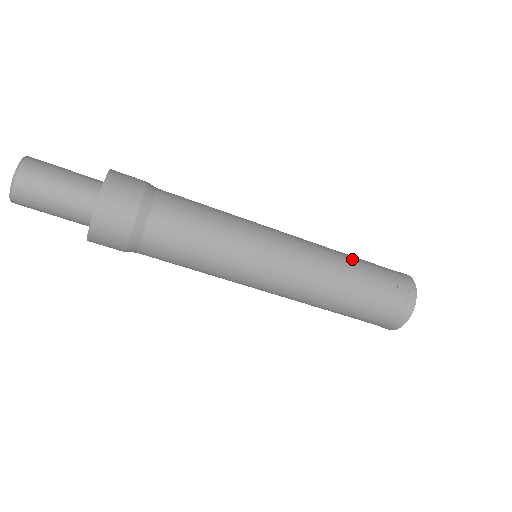
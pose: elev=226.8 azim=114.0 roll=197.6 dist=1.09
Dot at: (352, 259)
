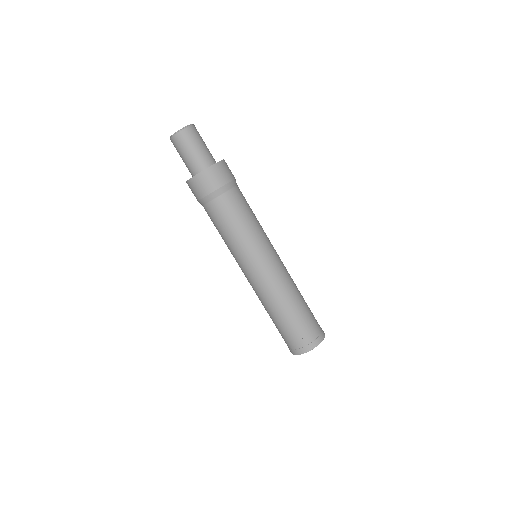
Dot at: (301, 298)
